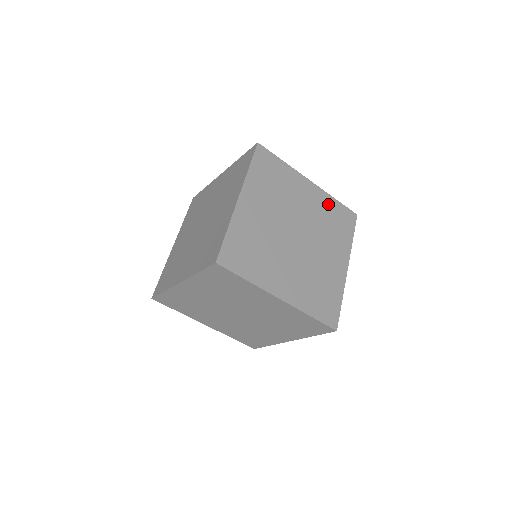
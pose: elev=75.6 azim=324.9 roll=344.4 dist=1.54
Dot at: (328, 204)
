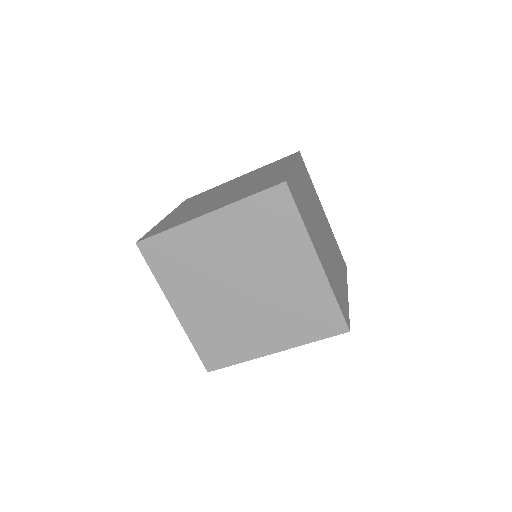
Dot at: (244, 215)
